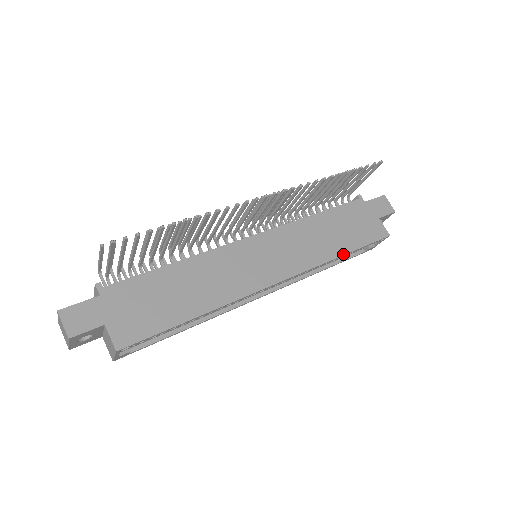
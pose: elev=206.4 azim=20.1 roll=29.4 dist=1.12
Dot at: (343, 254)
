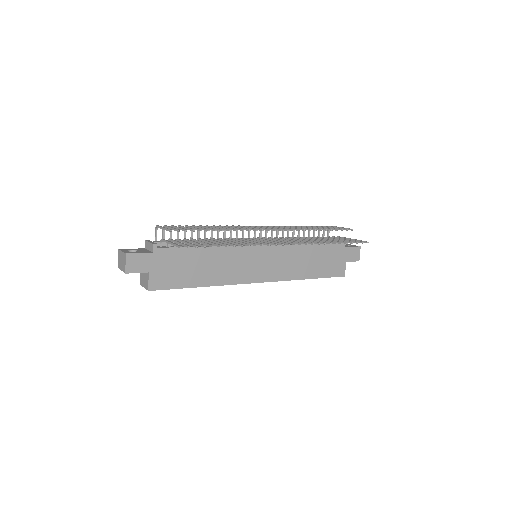
Dot at: (308, 278)
